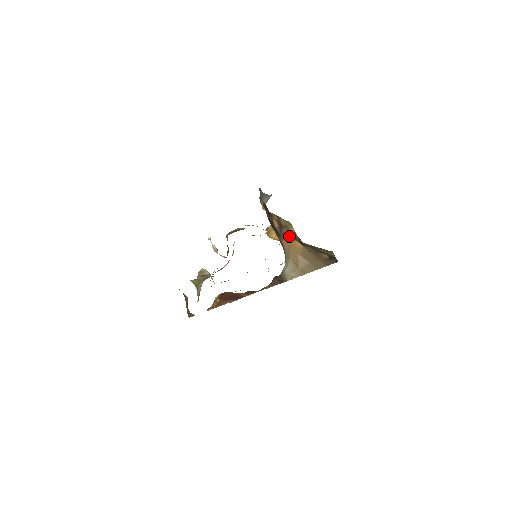
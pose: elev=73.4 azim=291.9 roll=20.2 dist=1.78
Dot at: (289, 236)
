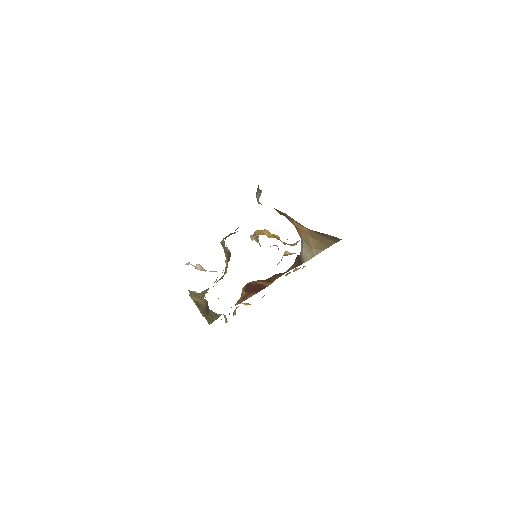
Dot at: (294, 221)
